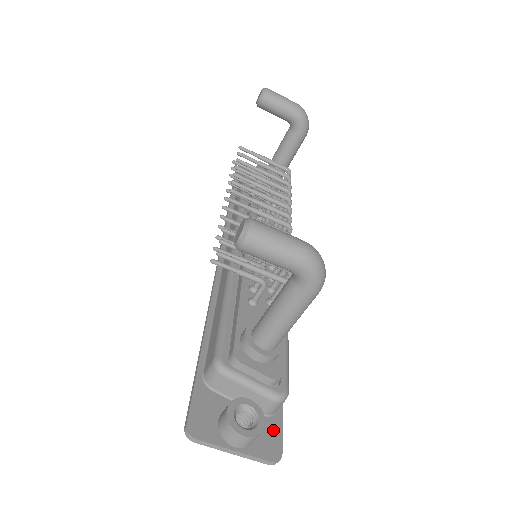
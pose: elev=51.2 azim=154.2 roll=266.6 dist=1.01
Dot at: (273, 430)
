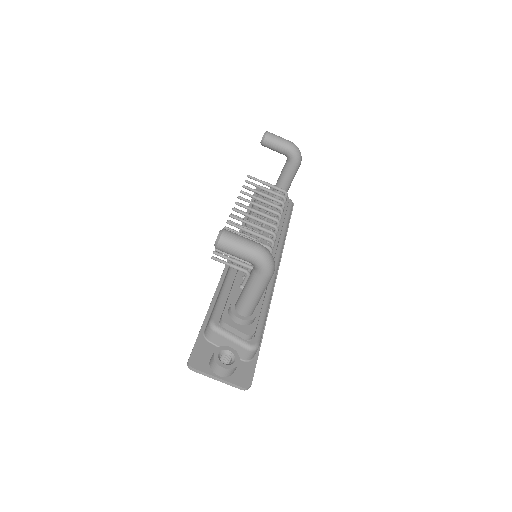
Dot at: (248, 370)
